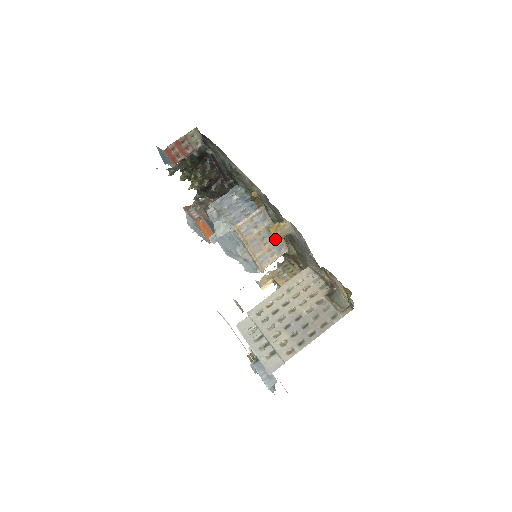
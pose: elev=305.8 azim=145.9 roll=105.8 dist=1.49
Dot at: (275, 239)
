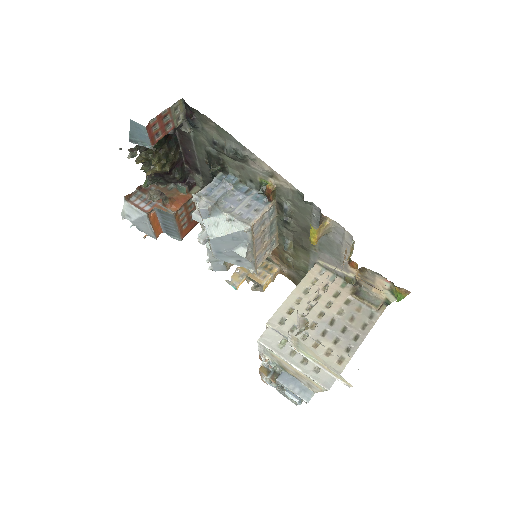
Dot at: (315, 240)
